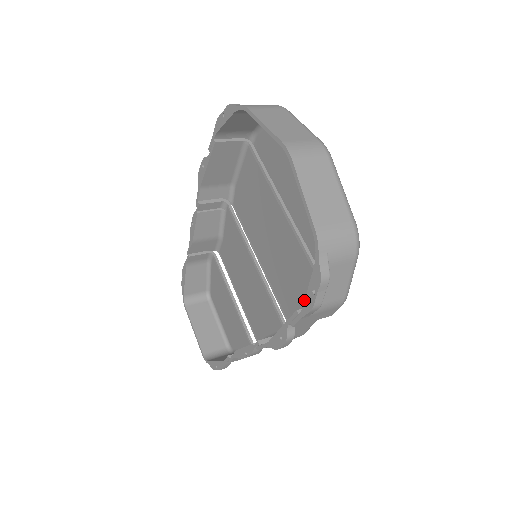
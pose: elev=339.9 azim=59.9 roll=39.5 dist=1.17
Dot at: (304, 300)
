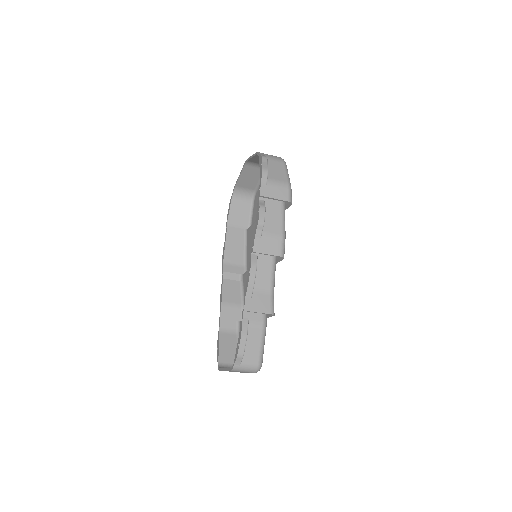
Dot at: occluded
